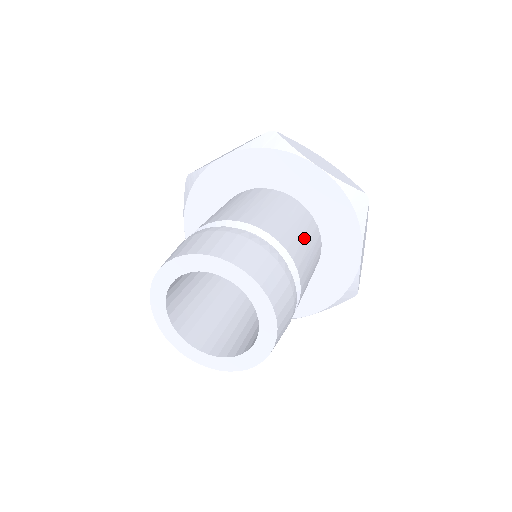
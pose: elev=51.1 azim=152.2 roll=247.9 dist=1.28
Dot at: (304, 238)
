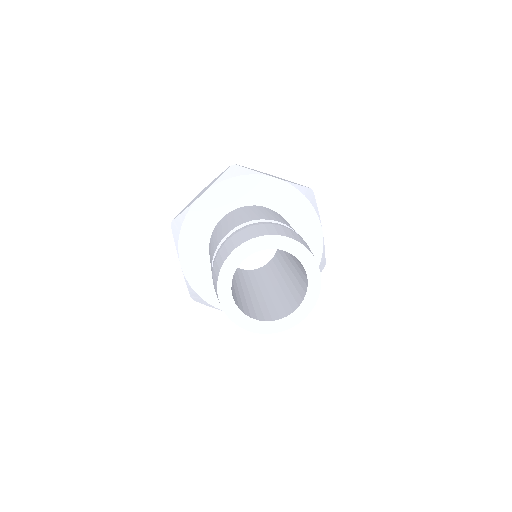
Dot at: occluded
